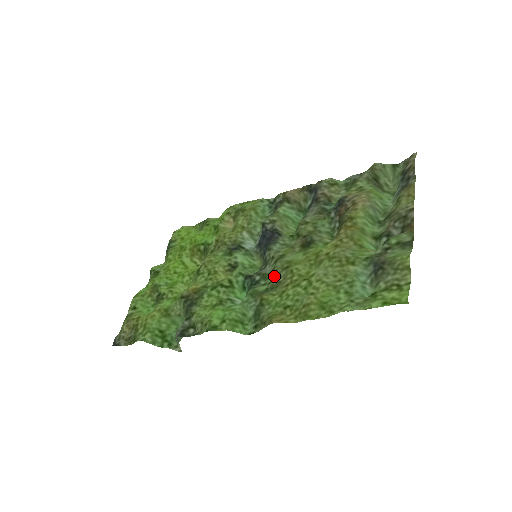
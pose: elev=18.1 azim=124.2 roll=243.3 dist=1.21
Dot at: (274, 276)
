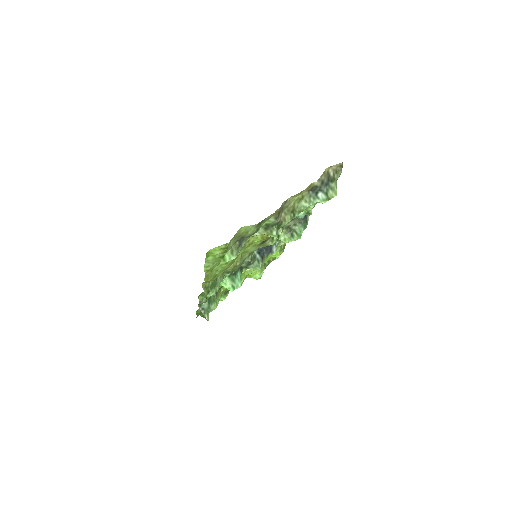
Dot at: occluded
